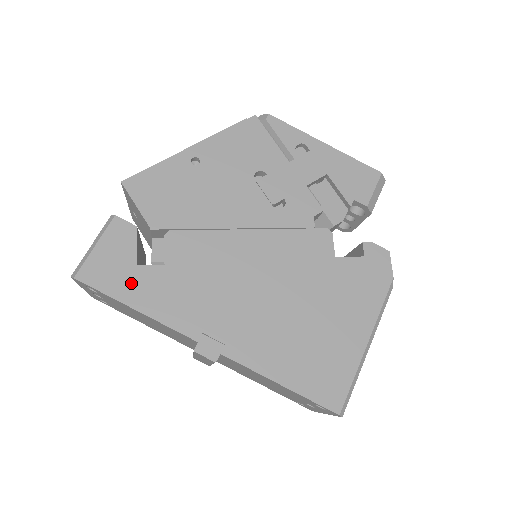
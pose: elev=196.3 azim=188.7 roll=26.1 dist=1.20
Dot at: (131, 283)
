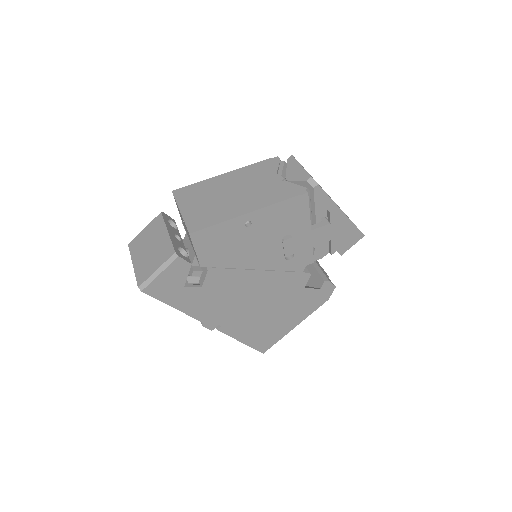
Dot at: (178, 296)
